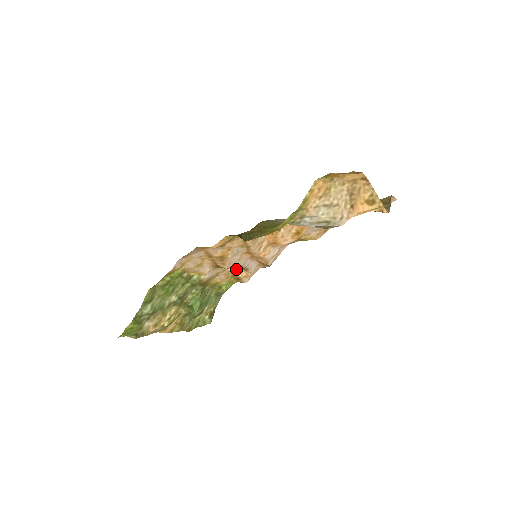
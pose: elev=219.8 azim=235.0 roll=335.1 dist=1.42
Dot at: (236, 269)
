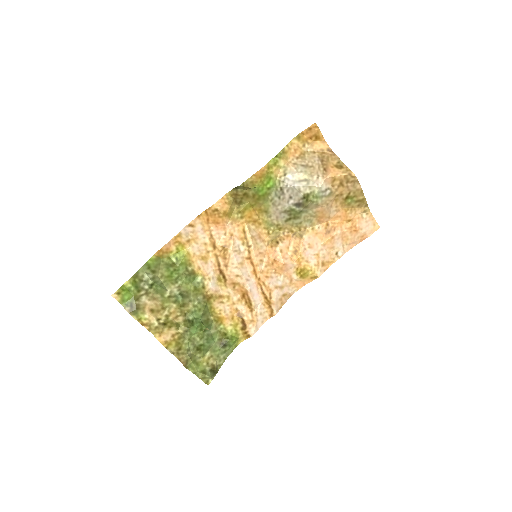
Dot at: (241, 305)
